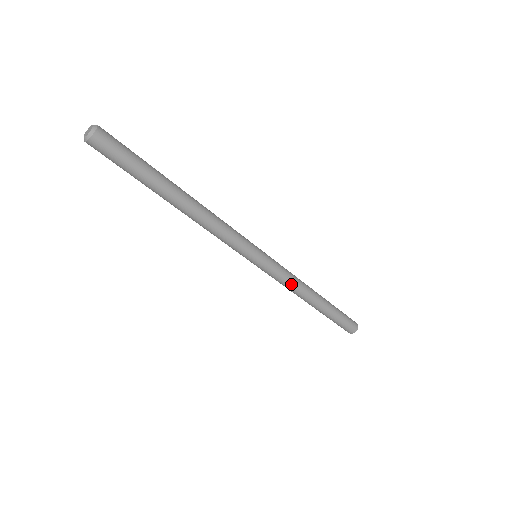
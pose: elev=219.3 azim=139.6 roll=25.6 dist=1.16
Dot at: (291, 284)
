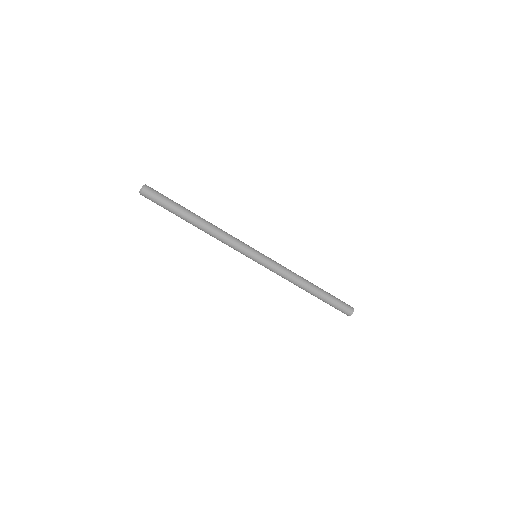
Dot at: (287, 272)
